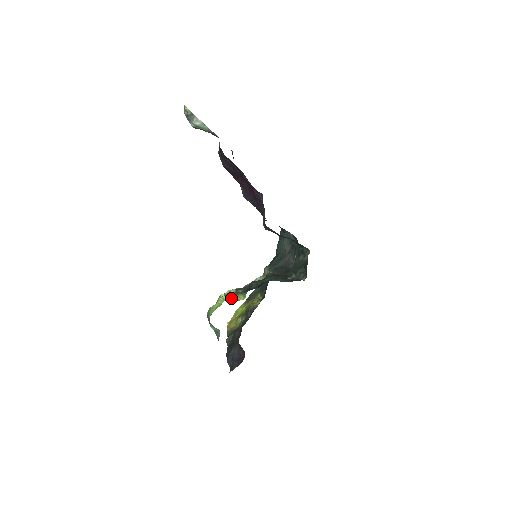
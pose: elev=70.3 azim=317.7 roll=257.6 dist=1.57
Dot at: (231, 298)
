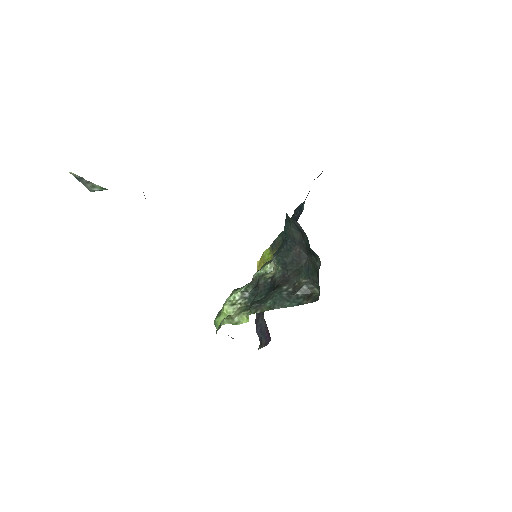
Dot at: (235, 312)
